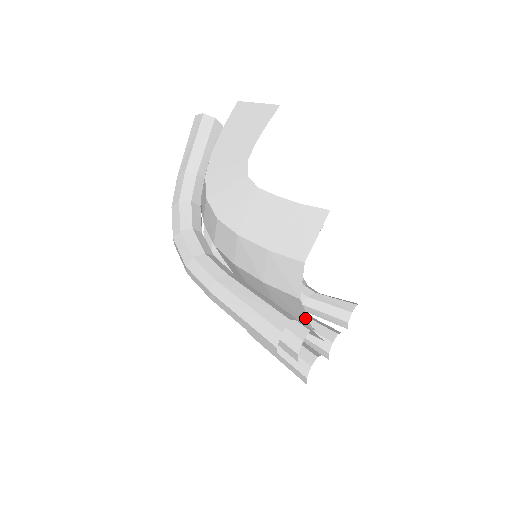
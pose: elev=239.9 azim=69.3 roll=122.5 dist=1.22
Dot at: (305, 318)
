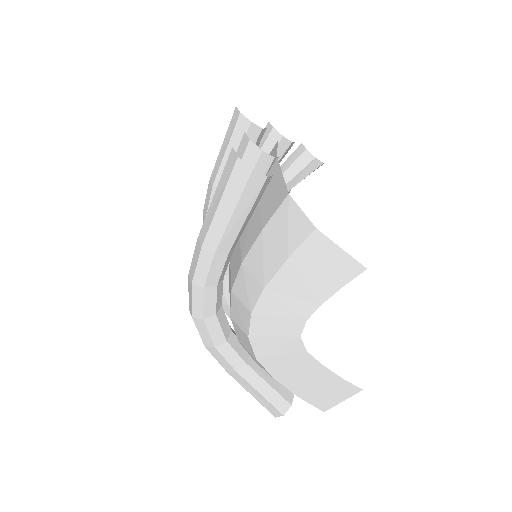
Dot at: occluded
